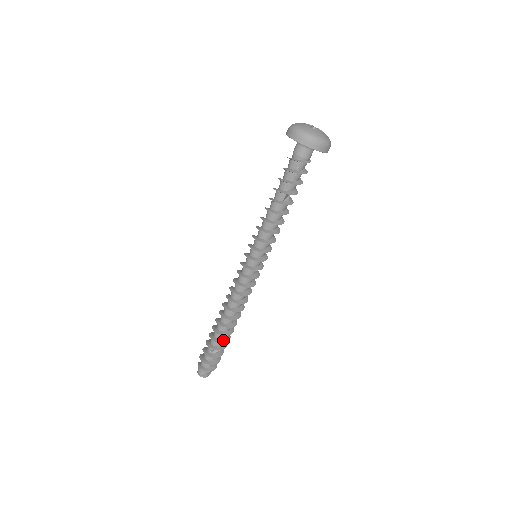
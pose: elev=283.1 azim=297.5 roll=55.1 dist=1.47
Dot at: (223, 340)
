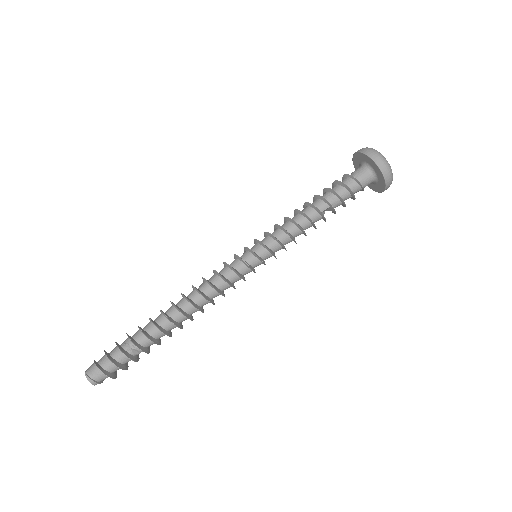
Dot at: (156, 340)
